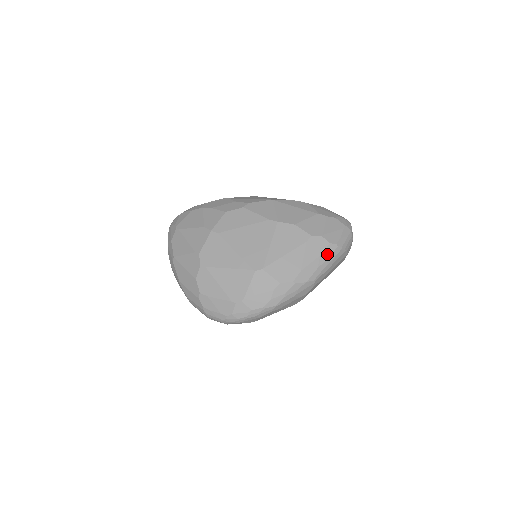
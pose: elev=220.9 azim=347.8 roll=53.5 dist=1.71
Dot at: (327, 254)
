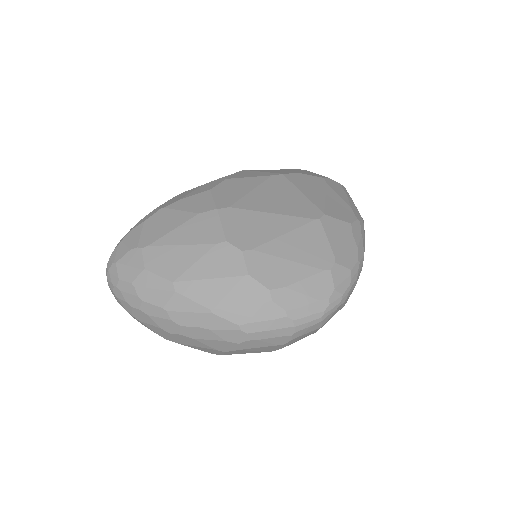
Dot at: (347, 194)
